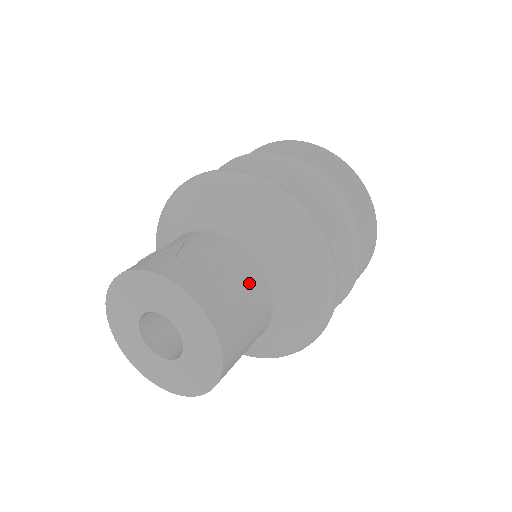
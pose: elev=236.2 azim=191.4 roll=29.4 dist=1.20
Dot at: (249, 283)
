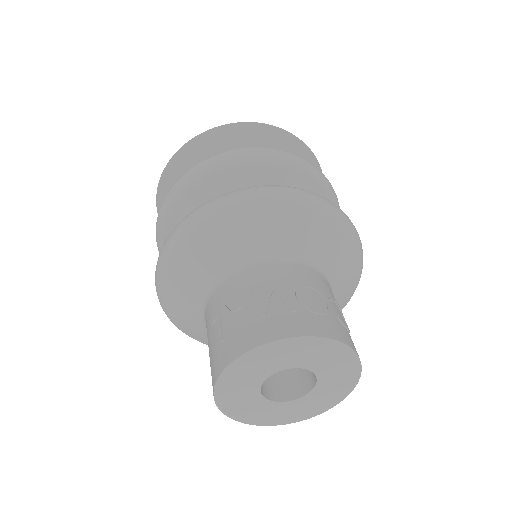
Dot at: (335, 300)
